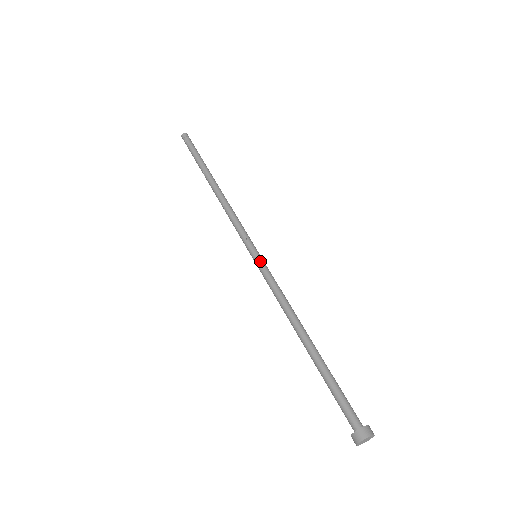
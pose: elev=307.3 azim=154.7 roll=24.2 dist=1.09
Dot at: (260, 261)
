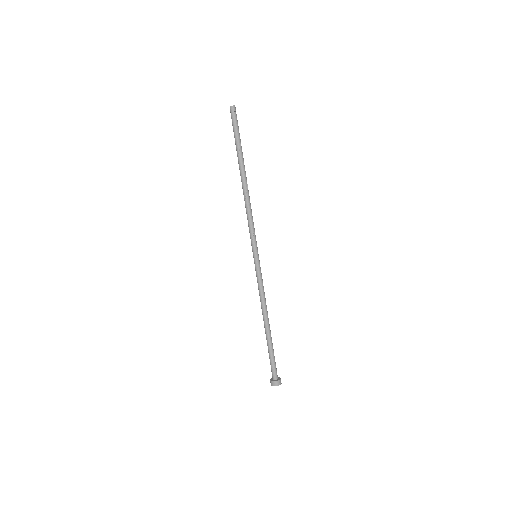
Dot at: (255, 264)
